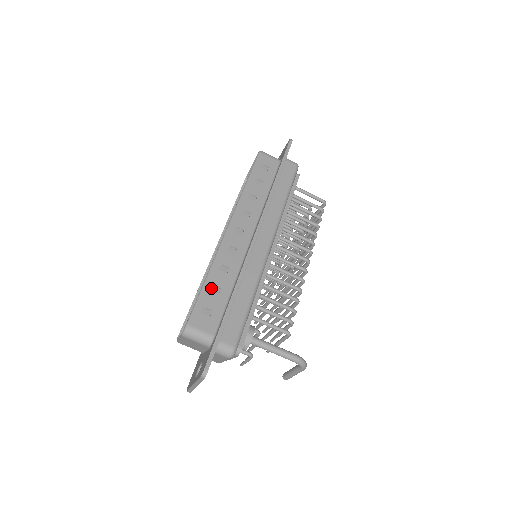
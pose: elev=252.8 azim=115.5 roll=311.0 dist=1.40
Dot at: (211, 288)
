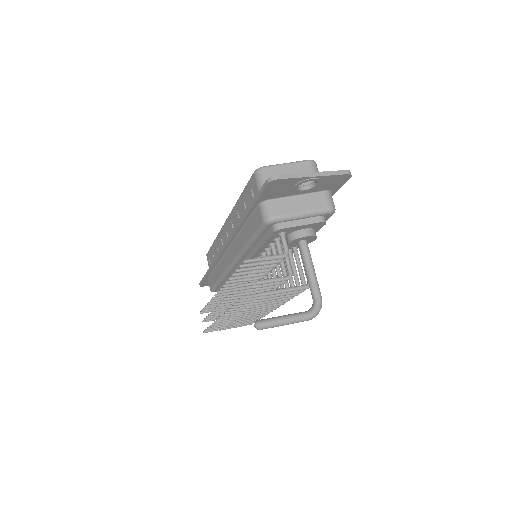
Dot at: occluded
